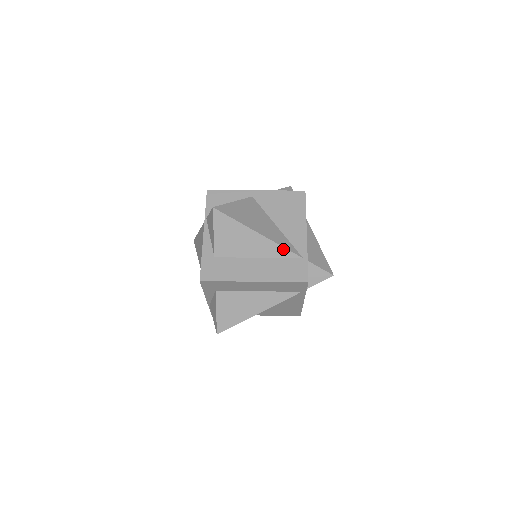
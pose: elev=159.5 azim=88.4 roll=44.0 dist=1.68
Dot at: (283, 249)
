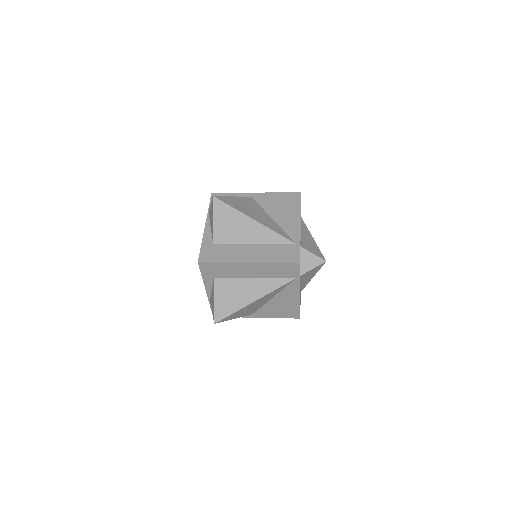
Dot at: (277, 235)
